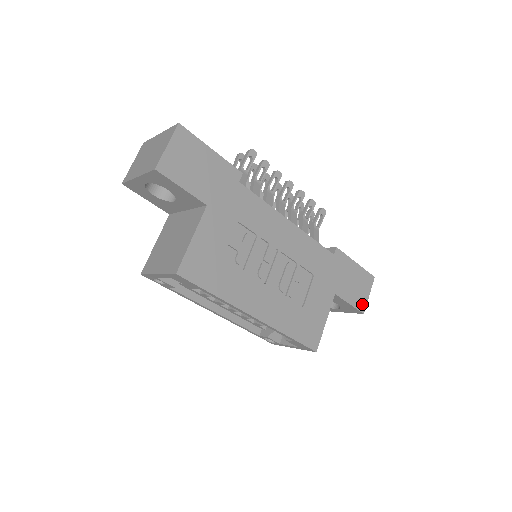
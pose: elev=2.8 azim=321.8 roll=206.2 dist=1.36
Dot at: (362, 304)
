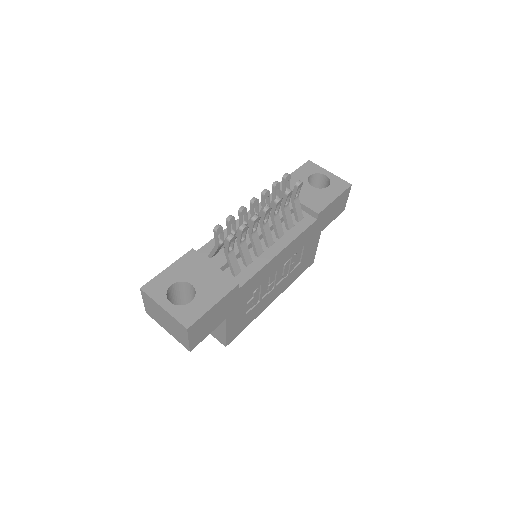
Dot at: (342, 208)
